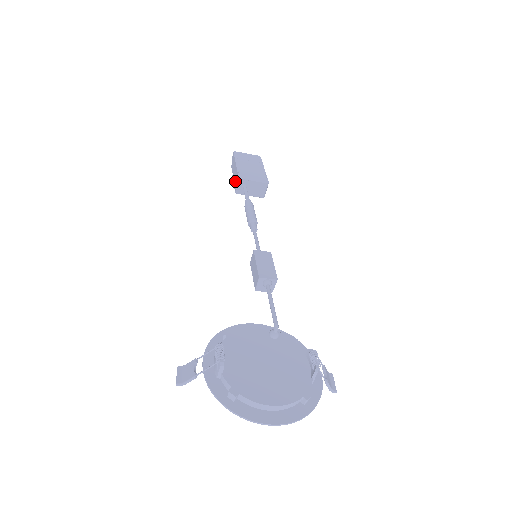
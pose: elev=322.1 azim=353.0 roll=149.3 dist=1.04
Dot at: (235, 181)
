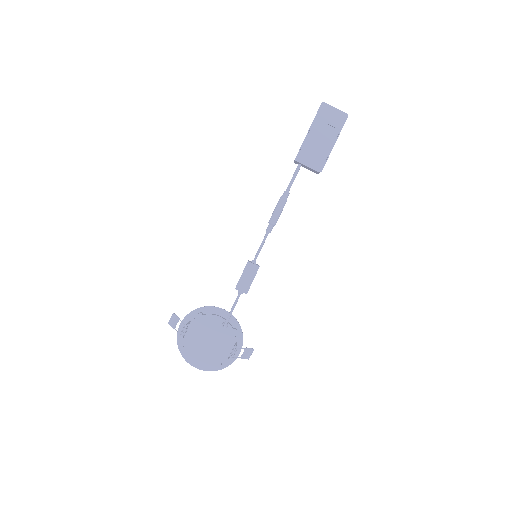
Dot at: occluded
